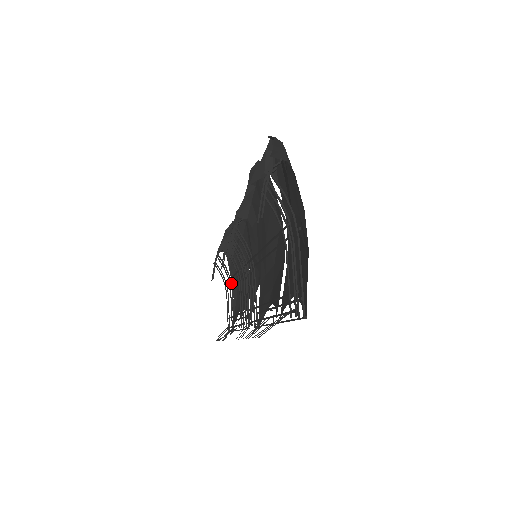
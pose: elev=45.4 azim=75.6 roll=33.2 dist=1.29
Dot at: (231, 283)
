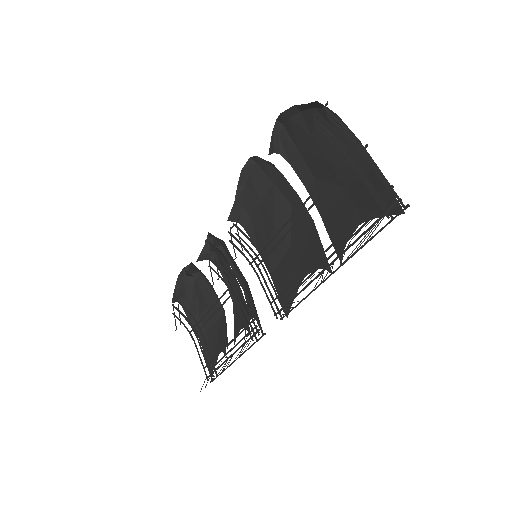
Dot at: (199, 327)
